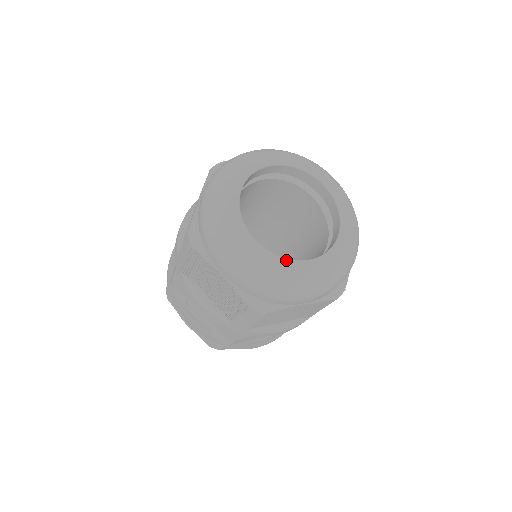
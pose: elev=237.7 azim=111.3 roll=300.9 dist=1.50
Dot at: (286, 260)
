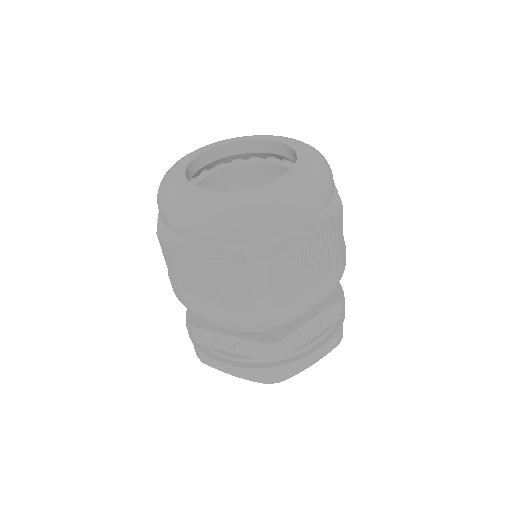
Dot at: (250, 188)
